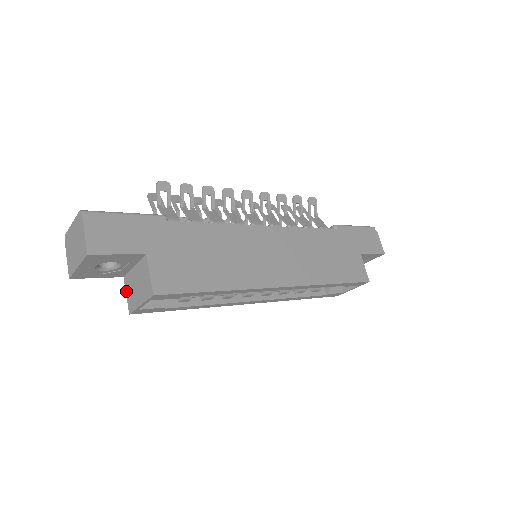
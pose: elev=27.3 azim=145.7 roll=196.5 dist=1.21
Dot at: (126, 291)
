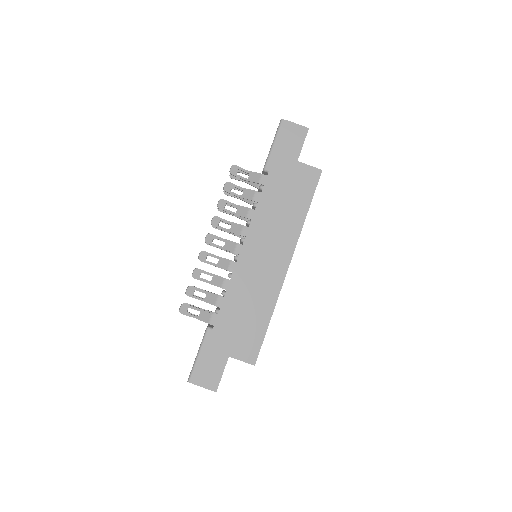
Dot at: occluded
